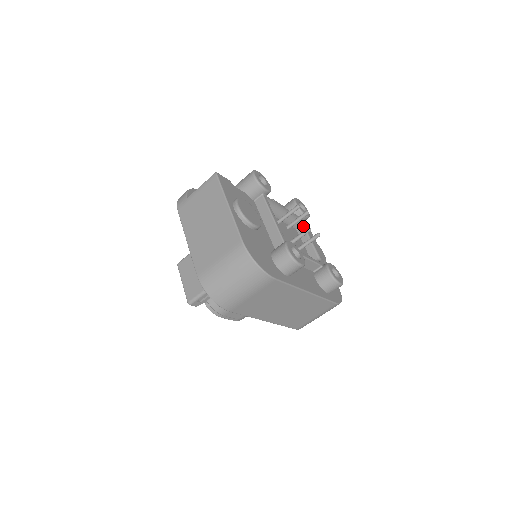
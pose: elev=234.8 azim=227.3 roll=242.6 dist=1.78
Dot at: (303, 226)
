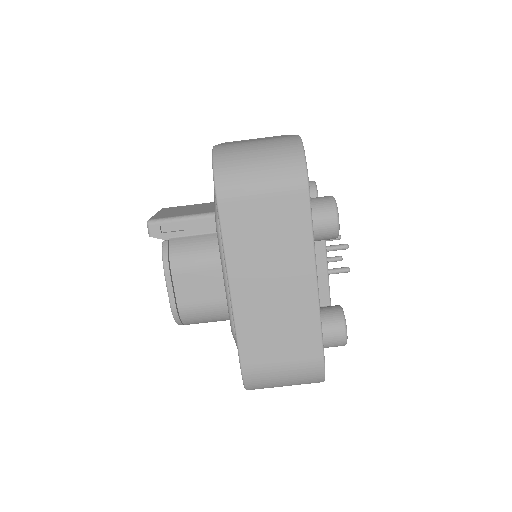
Dot at: occluded
